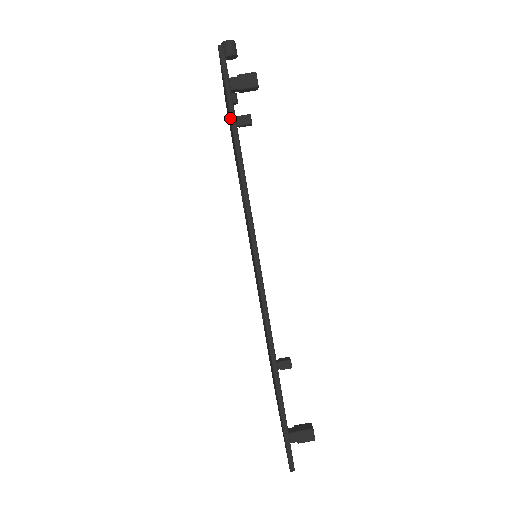
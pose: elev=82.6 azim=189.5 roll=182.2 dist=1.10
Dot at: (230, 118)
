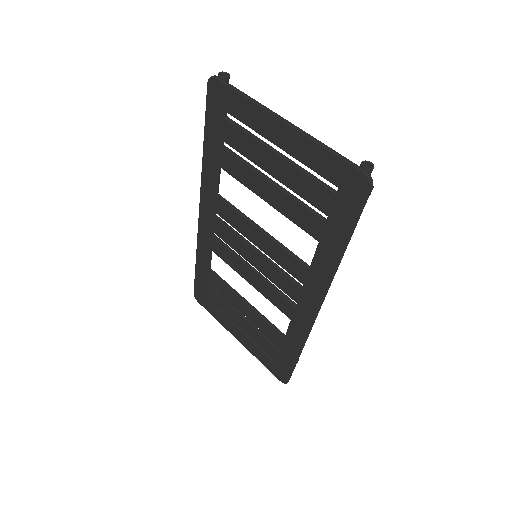
Dot at: (352, 231)
